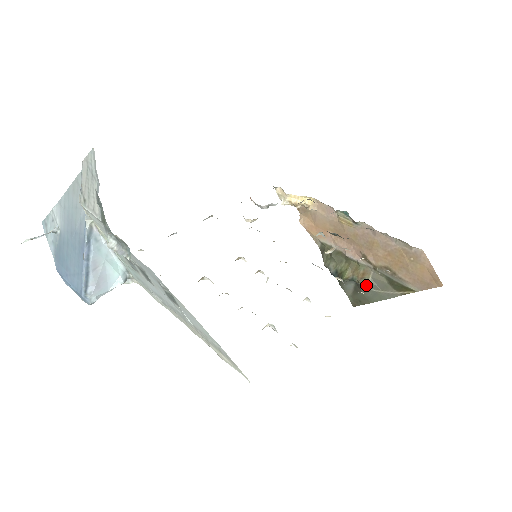
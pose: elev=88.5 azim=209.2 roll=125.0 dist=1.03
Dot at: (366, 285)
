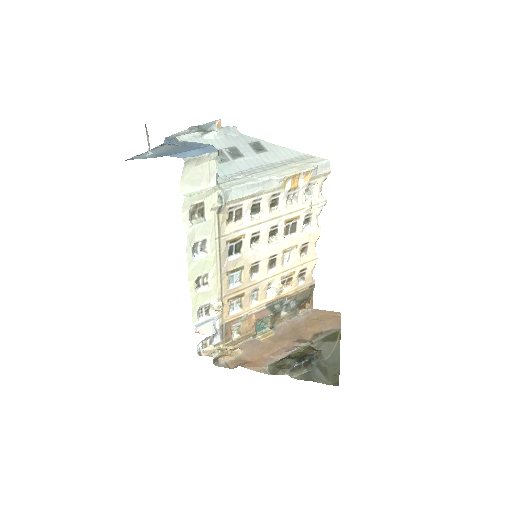
Dot at: (322, 356)
